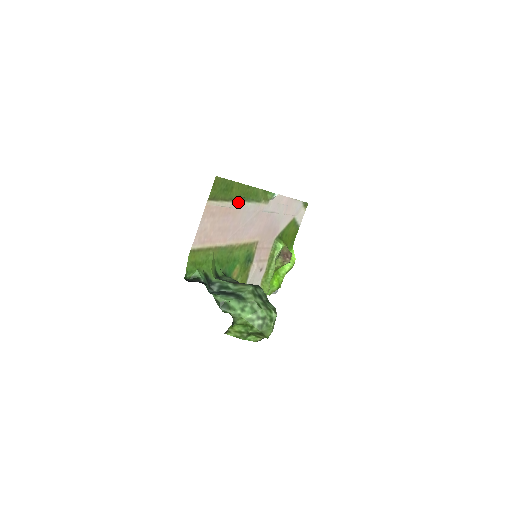
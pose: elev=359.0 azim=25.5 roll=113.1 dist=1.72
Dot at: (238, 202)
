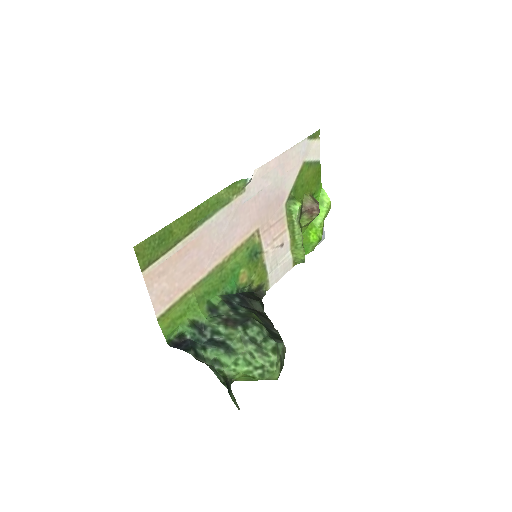
Dot at: (193, 232)
